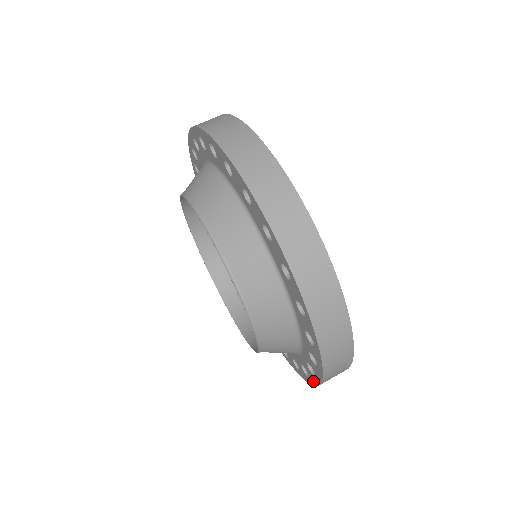
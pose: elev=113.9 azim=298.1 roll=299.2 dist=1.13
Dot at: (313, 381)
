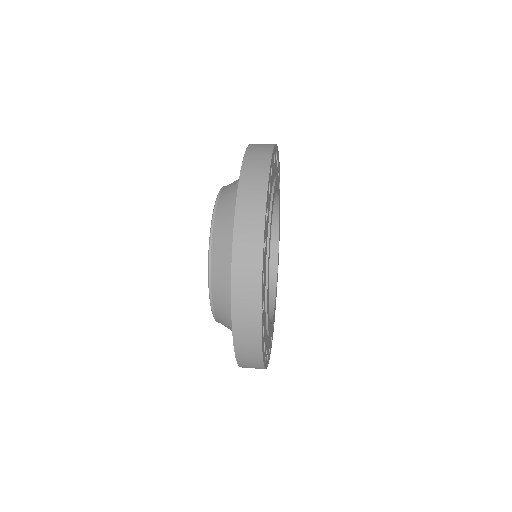
Dot at: (233, 326)
